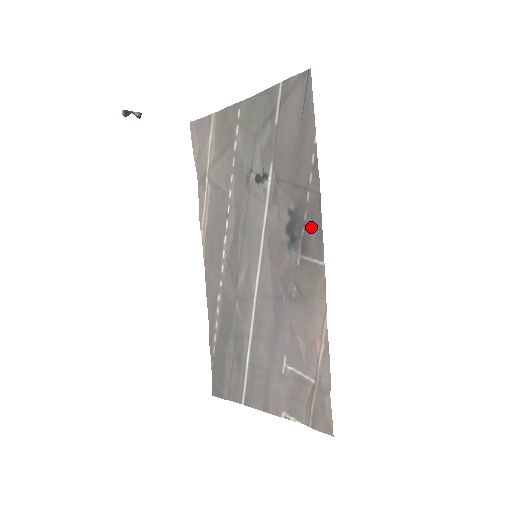
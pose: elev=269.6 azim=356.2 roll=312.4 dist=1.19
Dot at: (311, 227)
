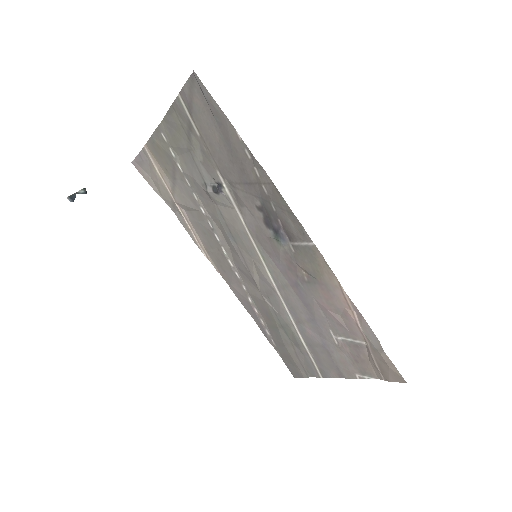
Dot at: (284, 215)
